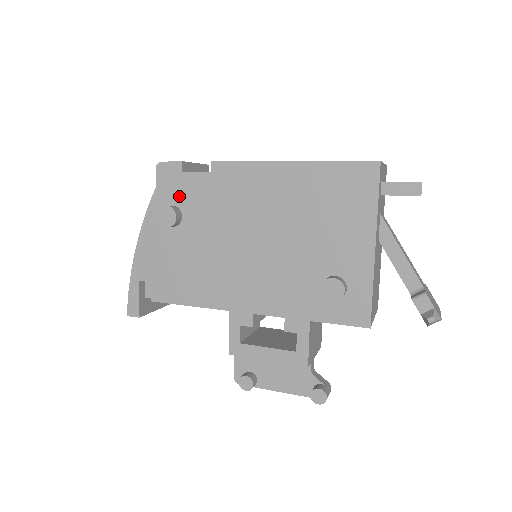
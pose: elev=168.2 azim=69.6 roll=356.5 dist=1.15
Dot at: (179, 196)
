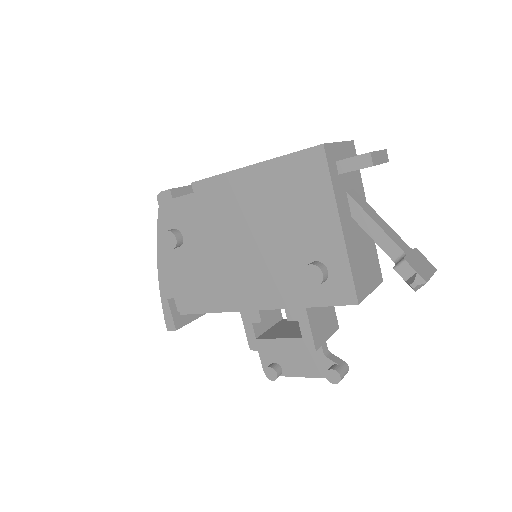
Dot at: (176, 220)
